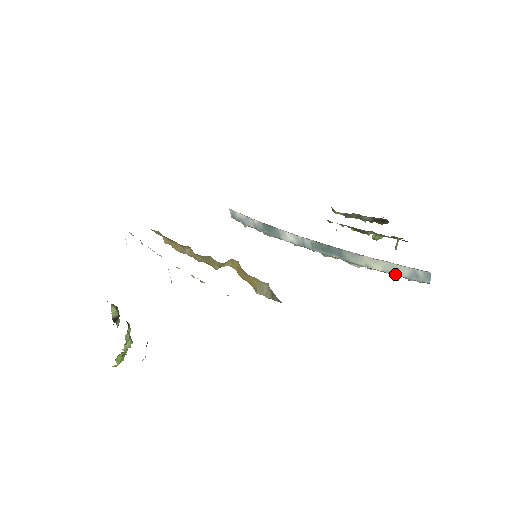
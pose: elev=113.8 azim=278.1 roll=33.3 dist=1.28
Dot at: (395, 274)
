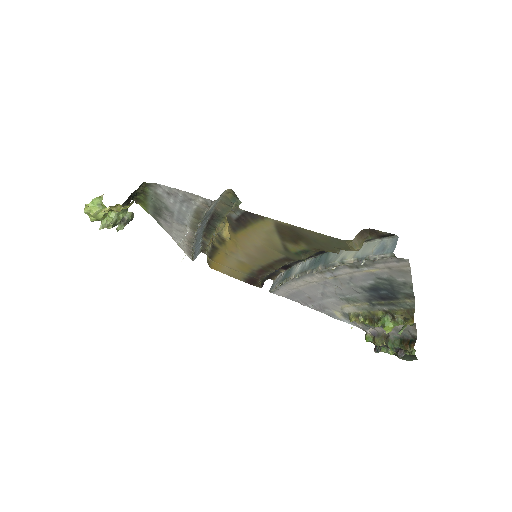
Dot at: (363, 256)
